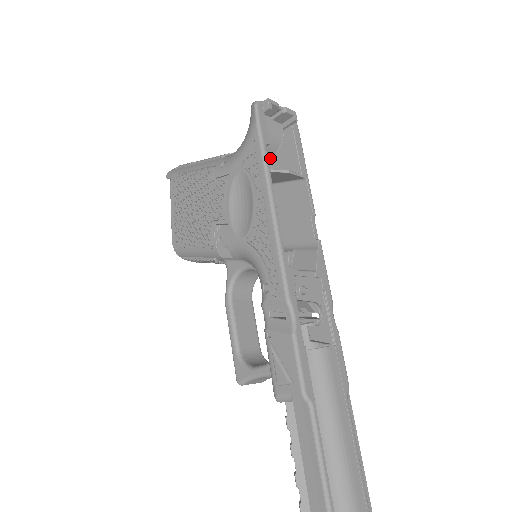
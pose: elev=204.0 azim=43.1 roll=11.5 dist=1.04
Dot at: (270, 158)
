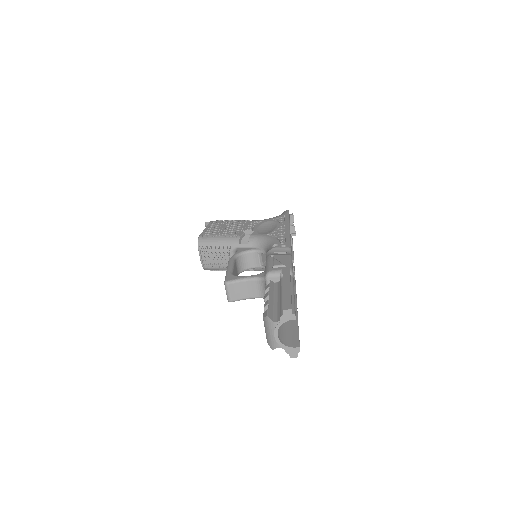
Dot at: occluded
